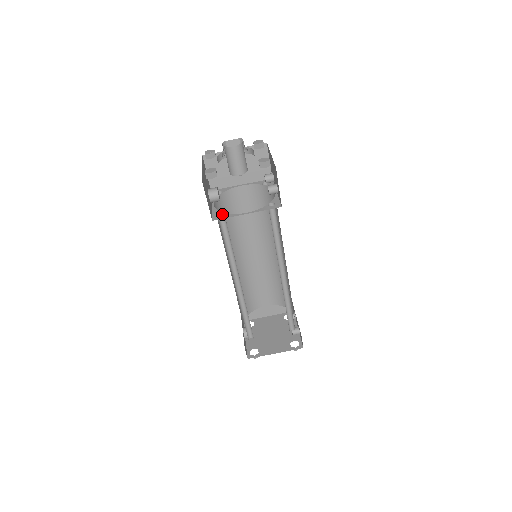
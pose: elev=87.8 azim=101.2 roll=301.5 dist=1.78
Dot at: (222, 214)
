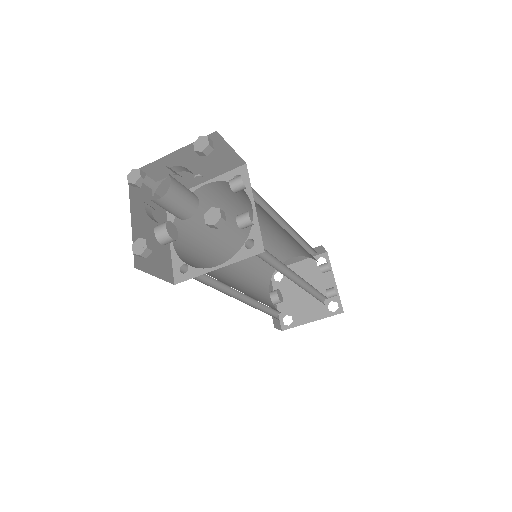
Dot at: (186, 264)
